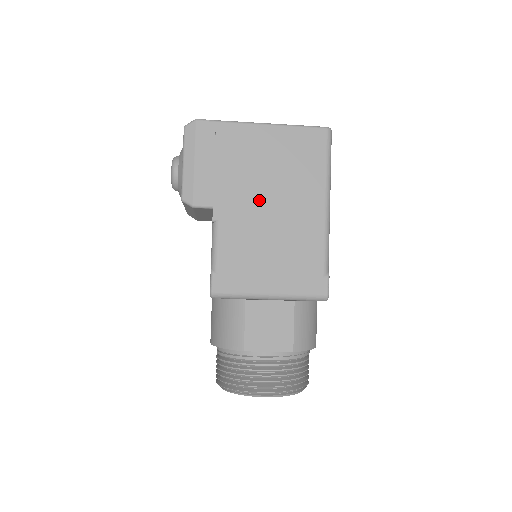
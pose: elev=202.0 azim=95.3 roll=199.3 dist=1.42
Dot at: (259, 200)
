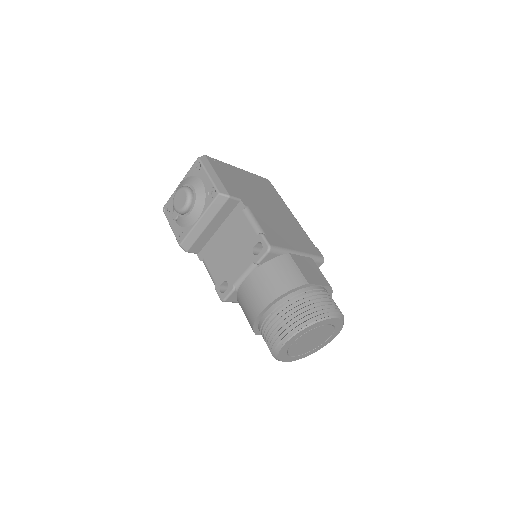
Dot at: (261, 202)
